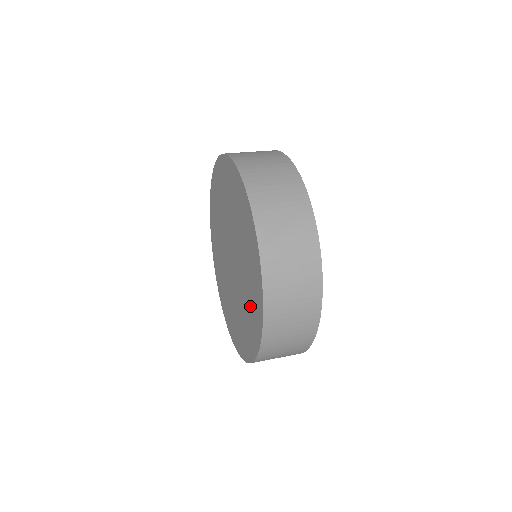
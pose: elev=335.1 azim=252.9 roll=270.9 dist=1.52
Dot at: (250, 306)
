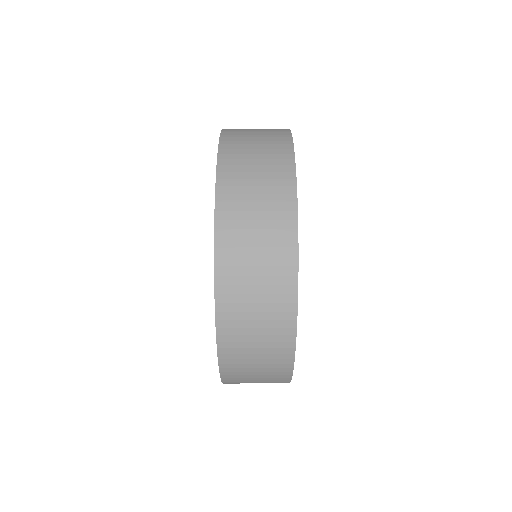
Dot at: occluded
